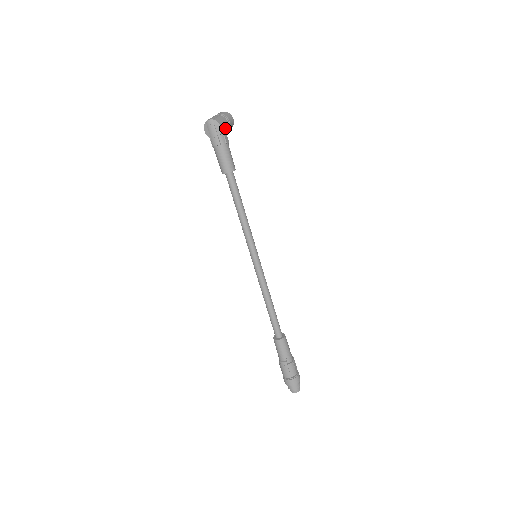
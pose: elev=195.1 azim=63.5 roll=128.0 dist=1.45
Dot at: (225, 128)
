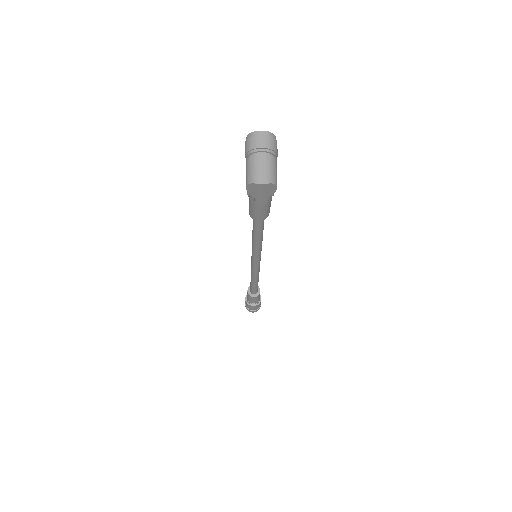
Dot at: occluded
